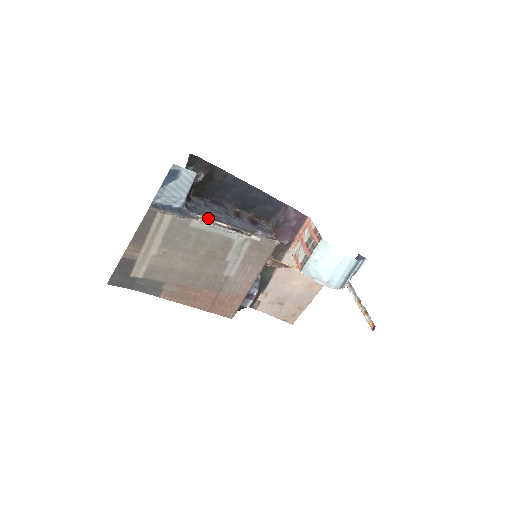
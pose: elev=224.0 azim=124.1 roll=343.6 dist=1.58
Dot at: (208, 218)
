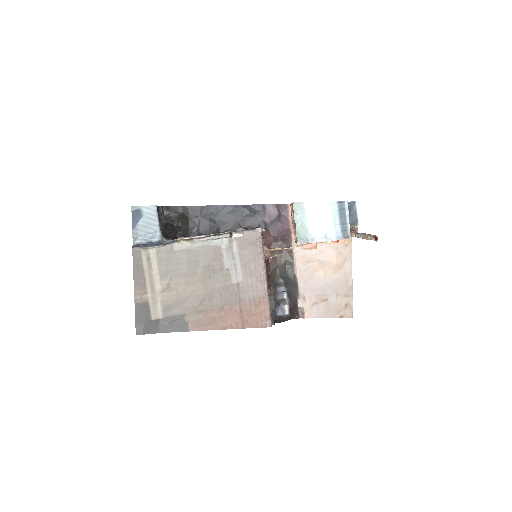
Dot at: (186, 237)
